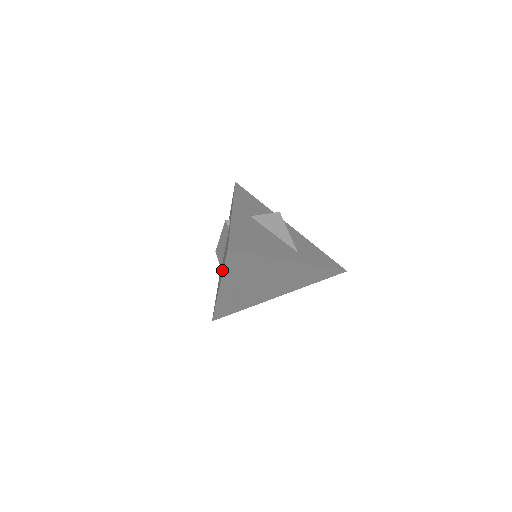
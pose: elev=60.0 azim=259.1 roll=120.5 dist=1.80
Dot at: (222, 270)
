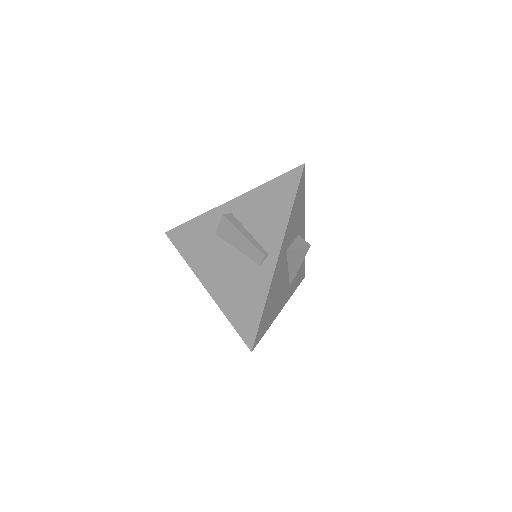
Dot at: (224, 298)
